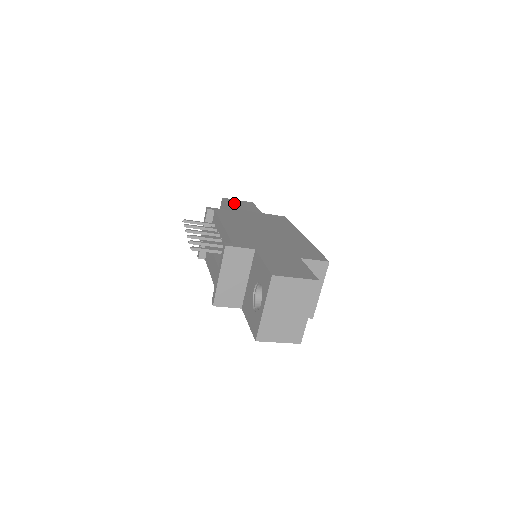
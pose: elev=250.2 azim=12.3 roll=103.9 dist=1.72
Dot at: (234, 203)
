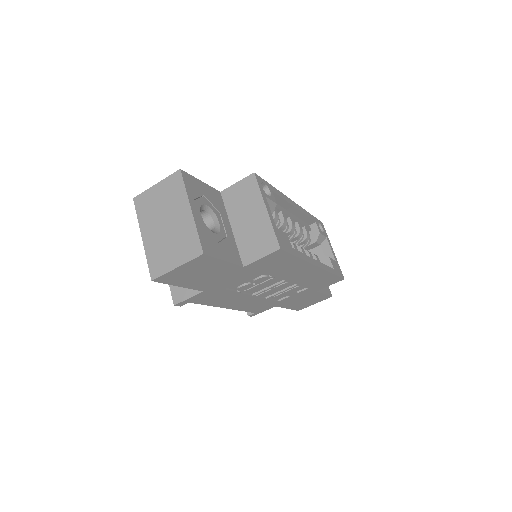
Dot at: occluded
